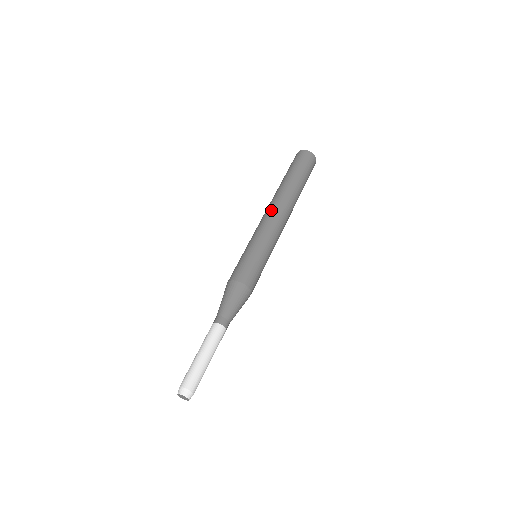
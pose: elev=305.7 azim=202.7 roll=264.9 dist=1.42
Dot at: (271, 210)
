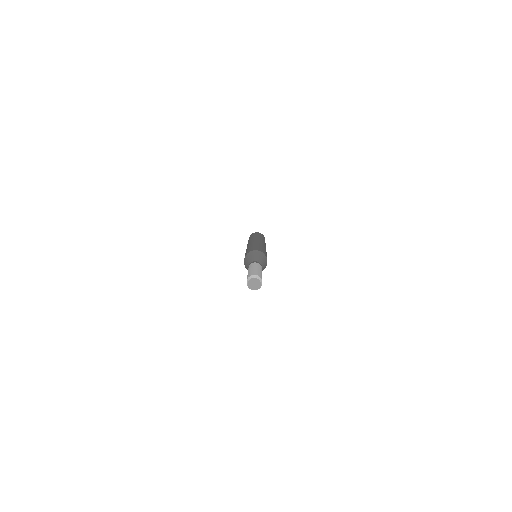
Dot at: (253, 240)
